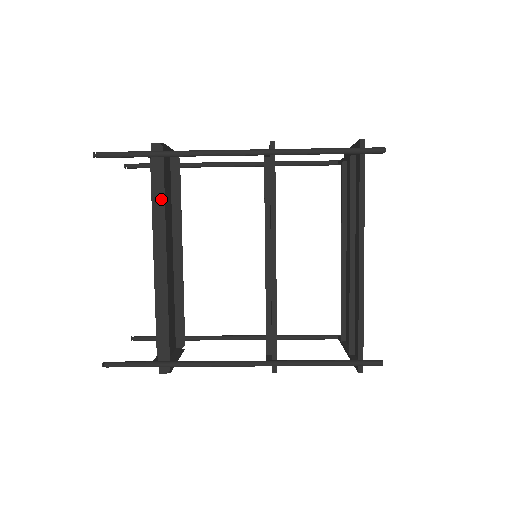
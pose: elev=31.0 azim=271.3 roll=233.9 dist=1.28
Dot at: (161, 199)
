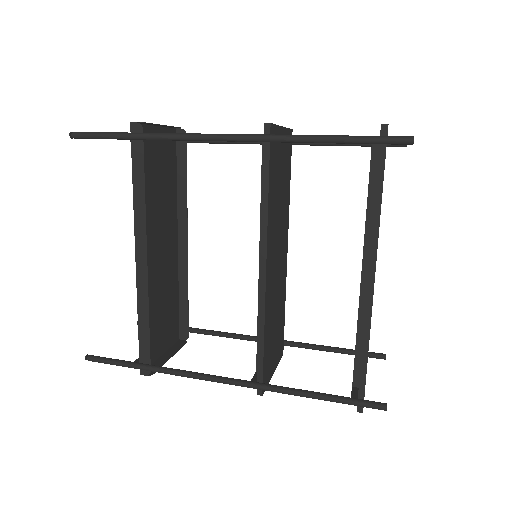
Dot at: (141, 188)
